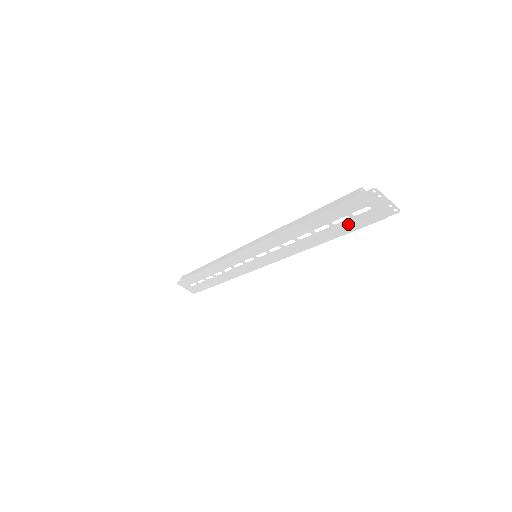
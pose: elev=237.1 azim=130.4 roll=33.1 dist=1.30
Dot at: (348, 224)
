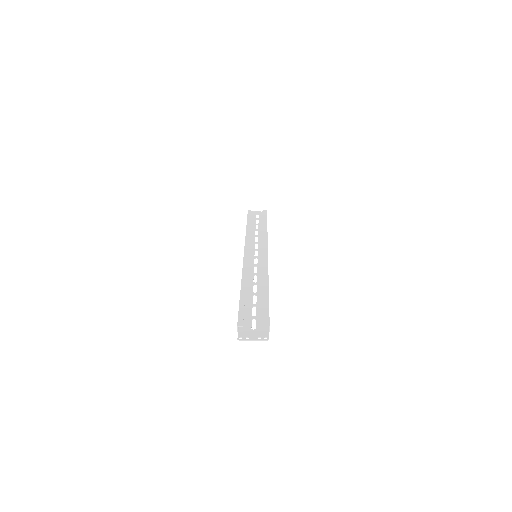
Dot at: (260, 313)
